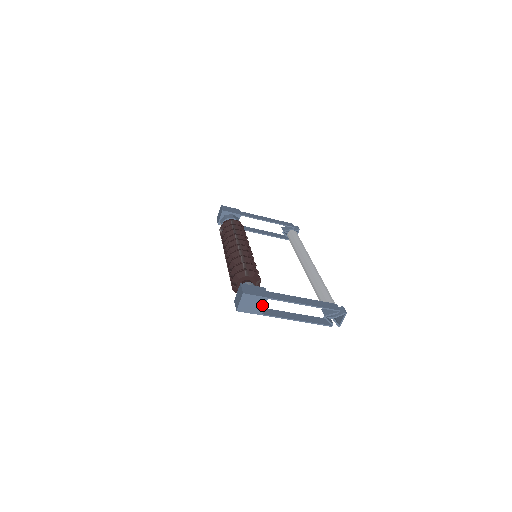
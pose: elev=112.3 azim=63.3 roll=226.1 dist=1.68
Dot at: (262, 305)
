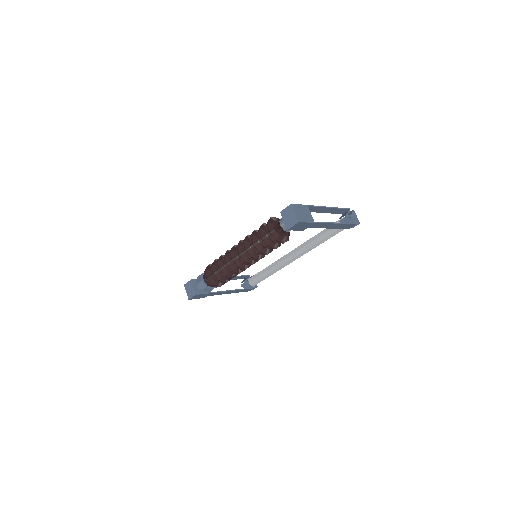
Dot at: (309, 213)
